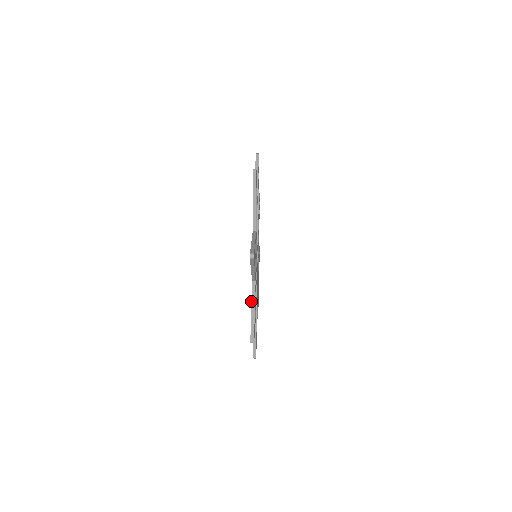
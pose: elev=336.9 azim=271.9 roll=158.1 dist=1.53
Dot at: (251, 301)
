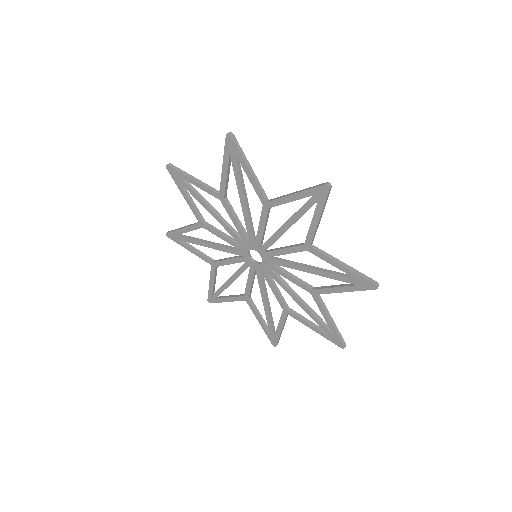
Dot at: (327, 314)
